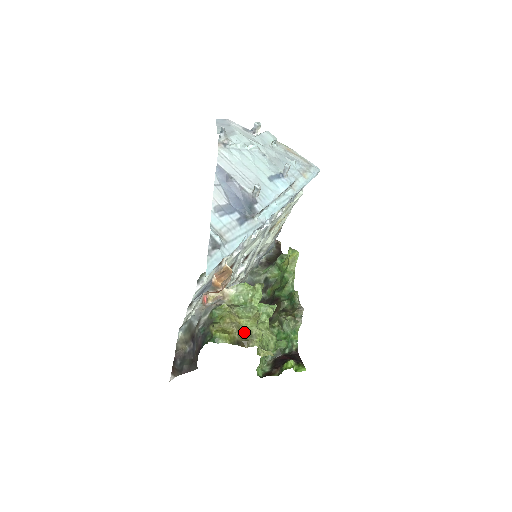
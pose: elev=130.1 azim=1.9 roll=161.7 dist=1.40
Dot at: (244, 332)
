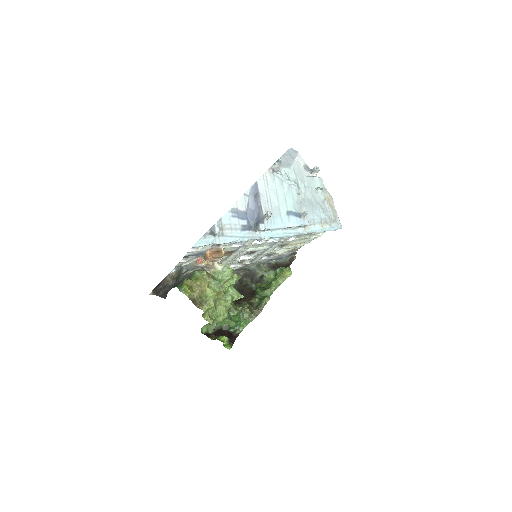
Dot at: (203, 297)
